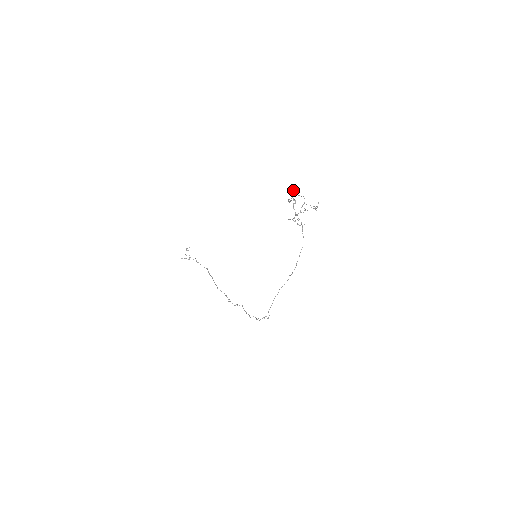
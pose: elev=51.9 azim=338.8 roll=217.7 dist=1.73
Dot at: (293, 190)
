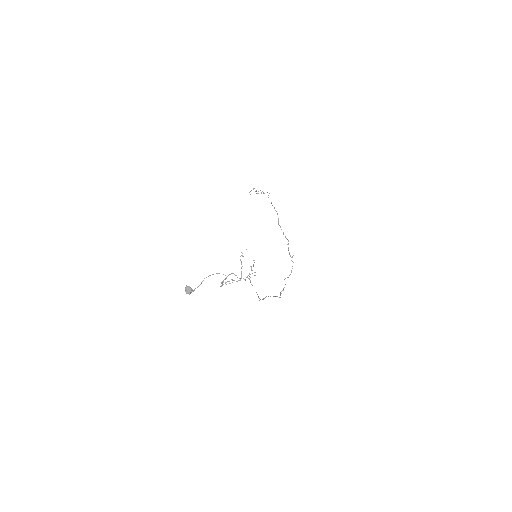
Dot at: (185, 291)
